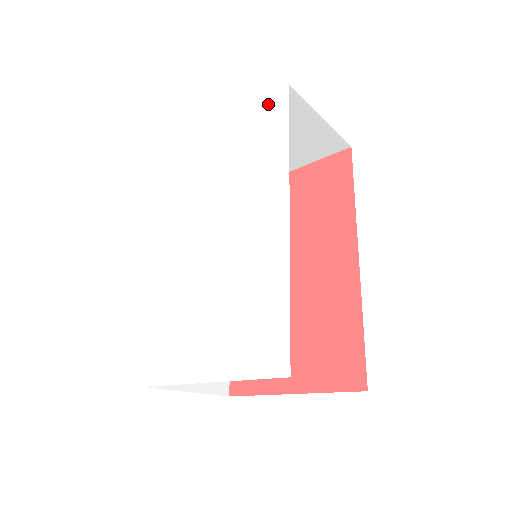
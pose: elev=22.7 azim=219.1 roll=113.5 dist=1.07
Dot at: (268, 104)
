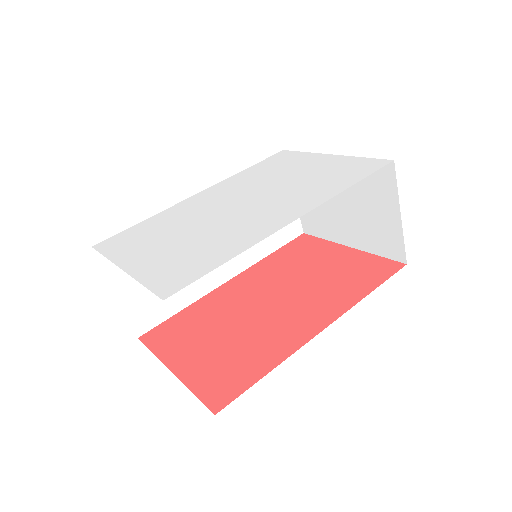
Dot at: (368, 162)
